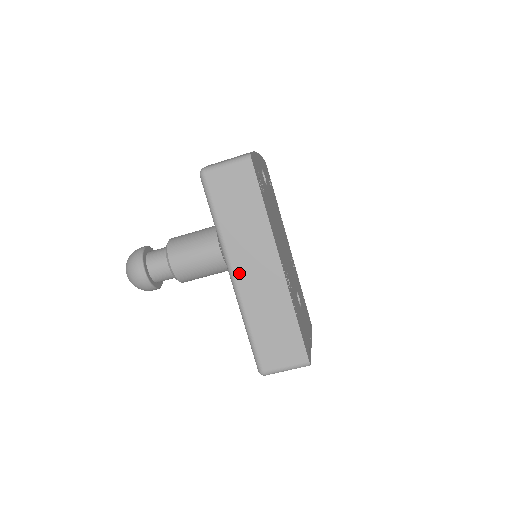
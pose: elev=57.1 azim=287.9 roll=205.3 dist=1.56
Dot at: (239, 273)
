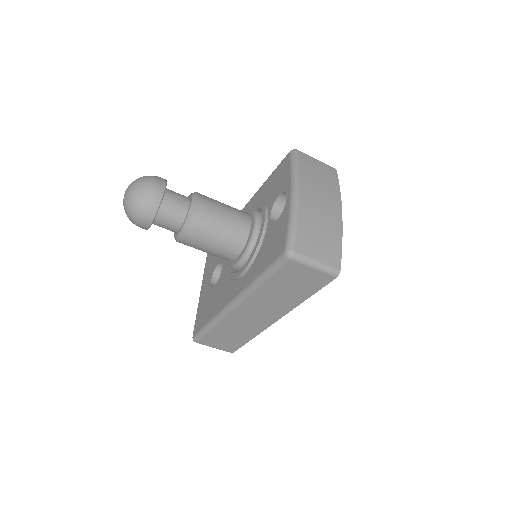
Dot at: (241, 309)
